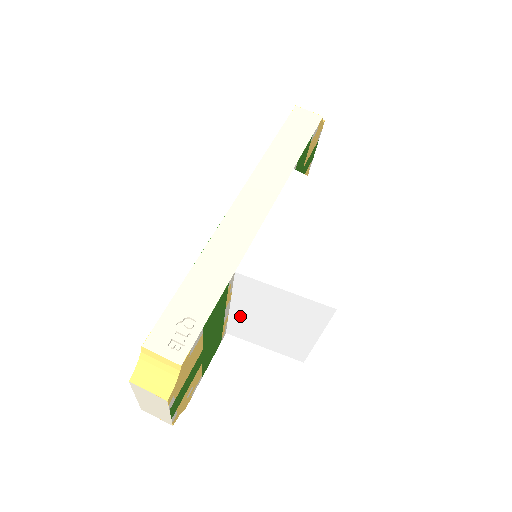
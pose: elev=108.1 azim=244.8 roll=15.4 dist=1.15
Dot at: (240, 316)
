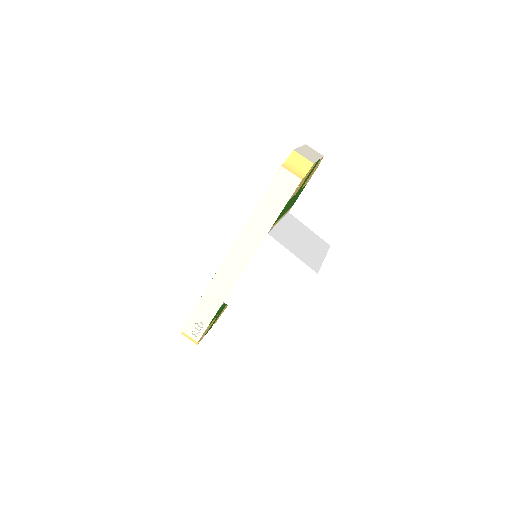
Dot at: occluded
